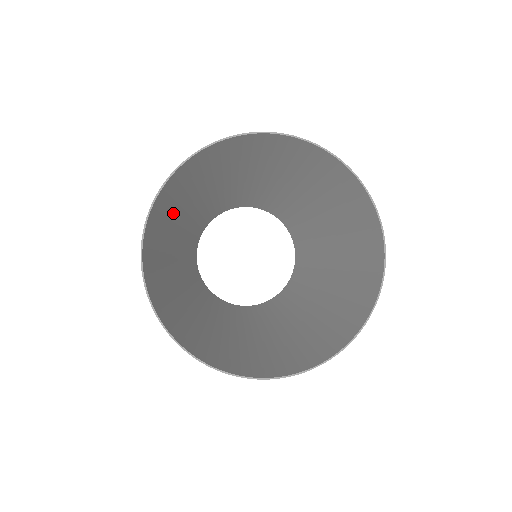
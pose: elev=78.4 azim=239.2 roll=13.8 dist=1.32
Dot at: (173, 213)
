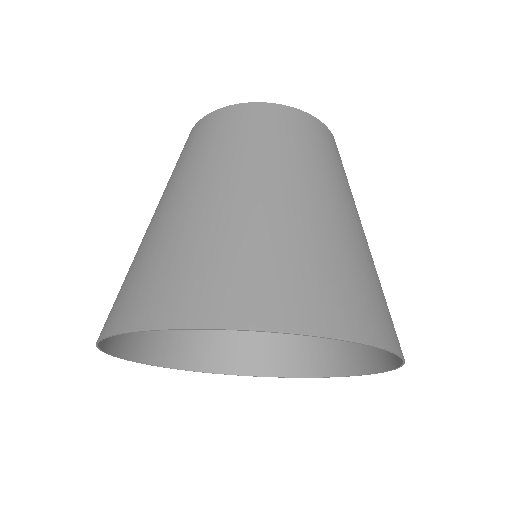
Dot at: occluded
